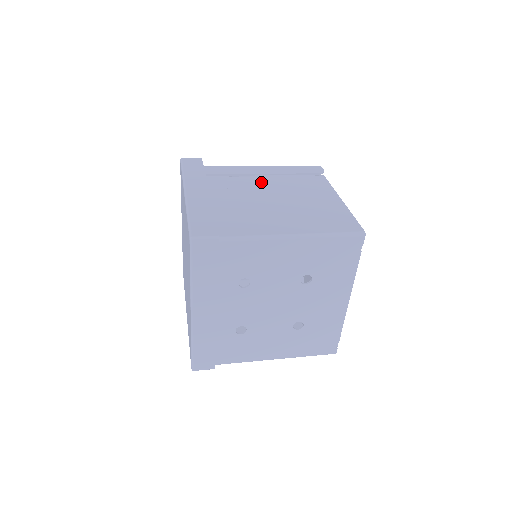
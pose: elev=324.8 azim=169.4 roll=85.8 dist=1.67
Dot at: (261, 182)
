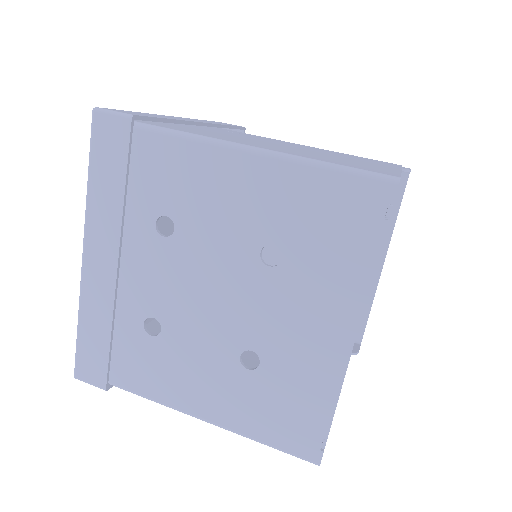
Dot at: occluded
